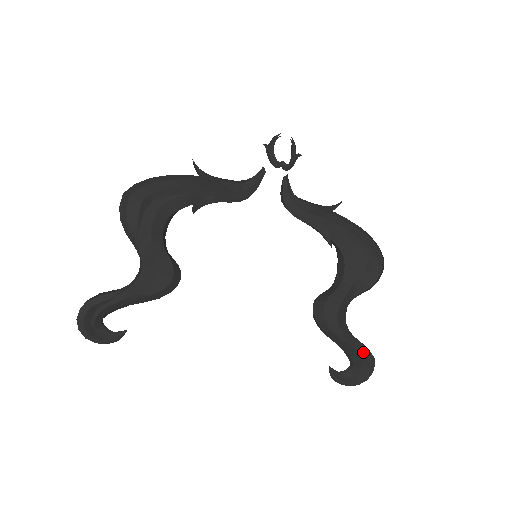
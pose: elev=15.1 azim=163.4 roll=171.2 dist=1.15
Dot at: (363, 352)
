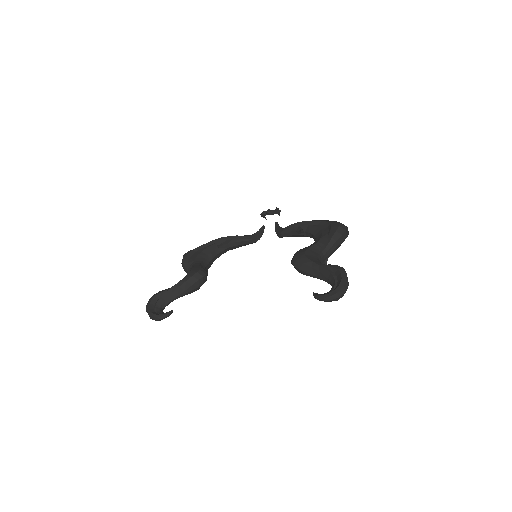
Dot at: (333, 268)
